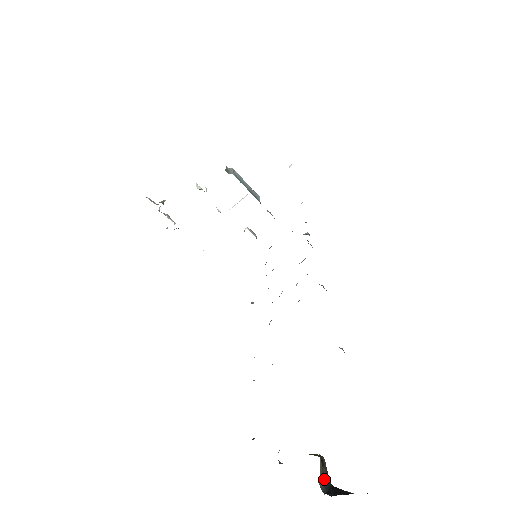
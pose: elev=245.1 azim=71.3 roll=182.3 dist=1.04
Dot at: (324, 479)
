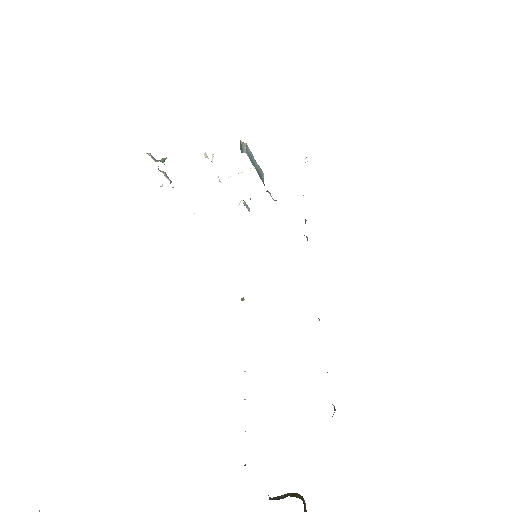
Dot at: out of frame
